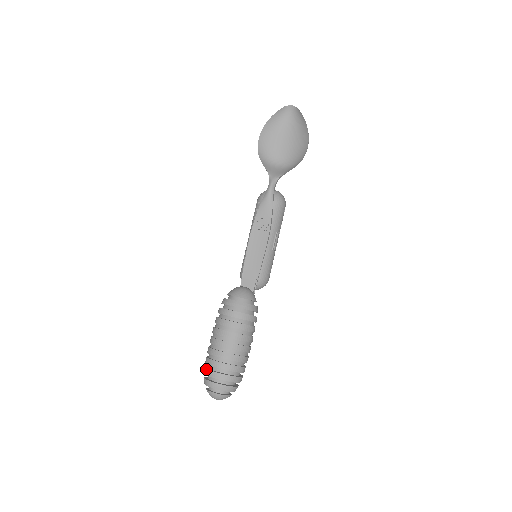
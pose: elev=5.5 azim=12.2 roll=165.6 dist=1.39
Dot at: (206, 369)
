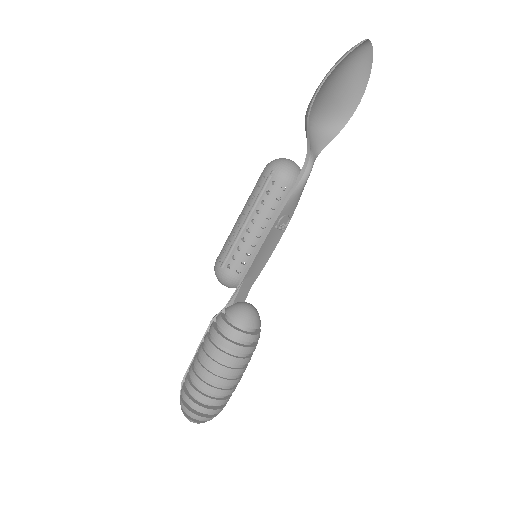
Dot at: (206, 409)
